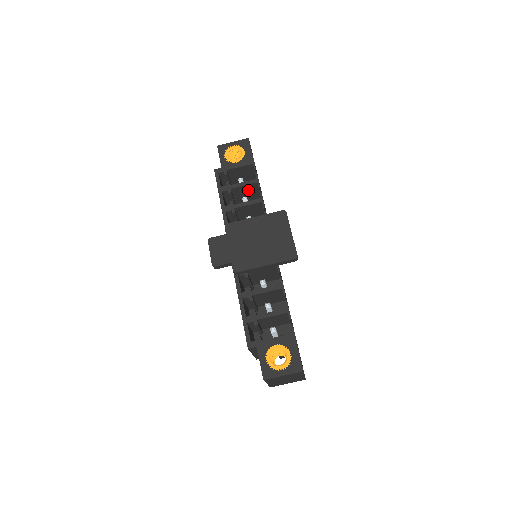
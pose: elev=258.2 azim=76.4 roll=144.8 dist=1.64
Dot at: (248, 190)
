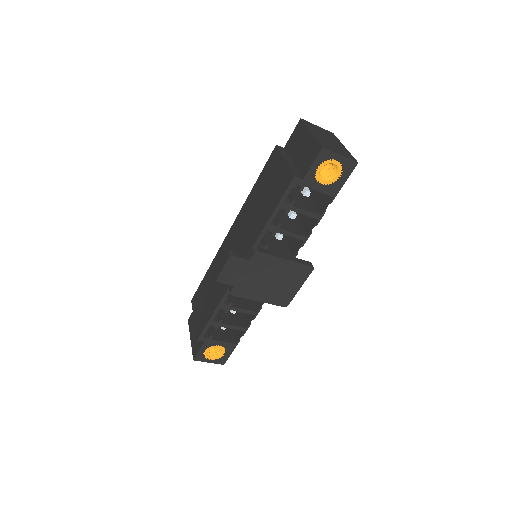
Dot at: occluded
